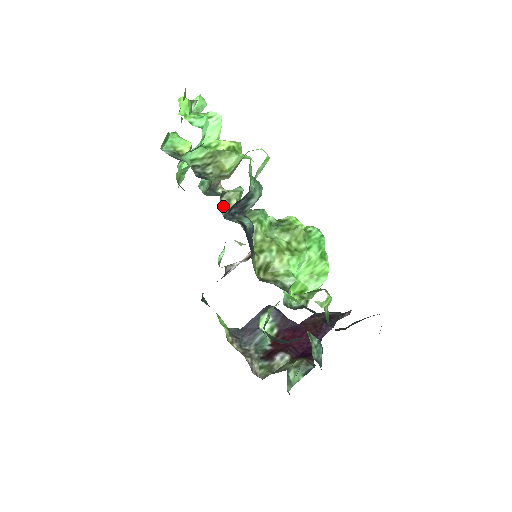
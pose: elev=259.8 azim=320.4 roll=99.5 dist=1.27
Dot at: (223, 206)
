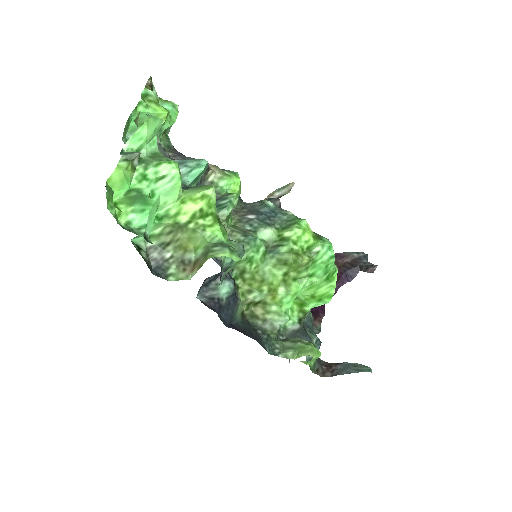
Dot at: occluded
